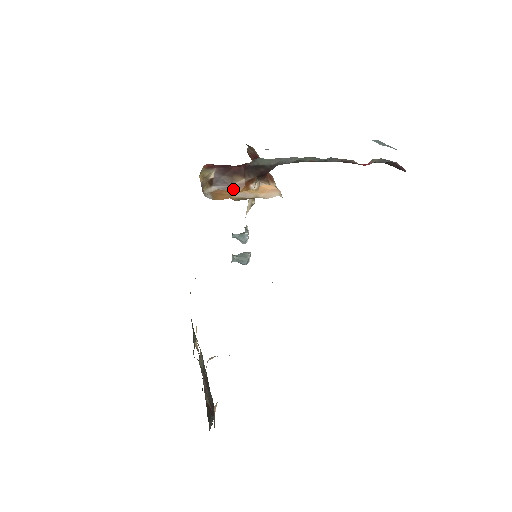
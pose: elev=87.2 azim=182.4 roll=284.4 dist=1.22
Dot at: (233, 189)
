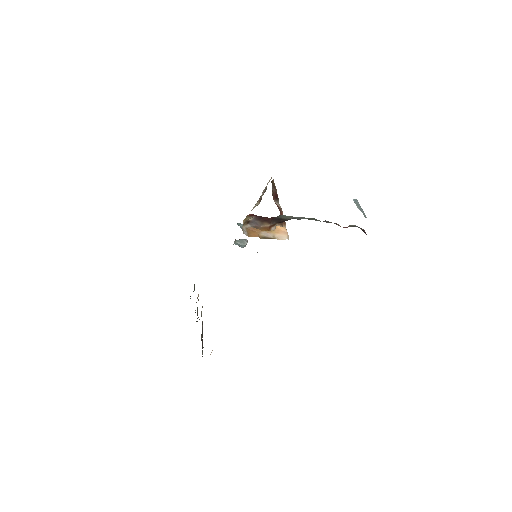
Dot at: (261, 229)
